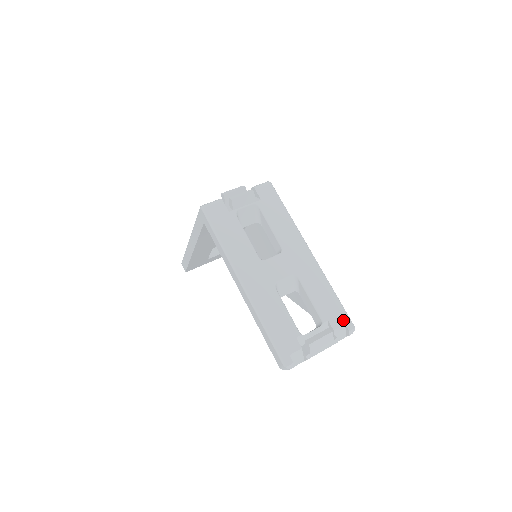
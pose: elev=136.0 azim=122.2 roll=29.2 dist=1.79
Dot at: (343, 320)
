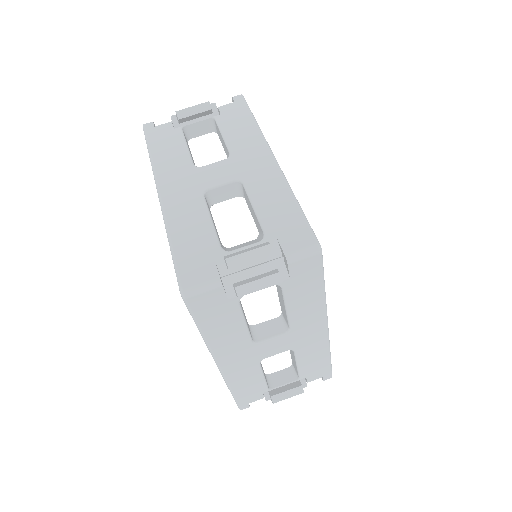
Dot at: (323, 375)
